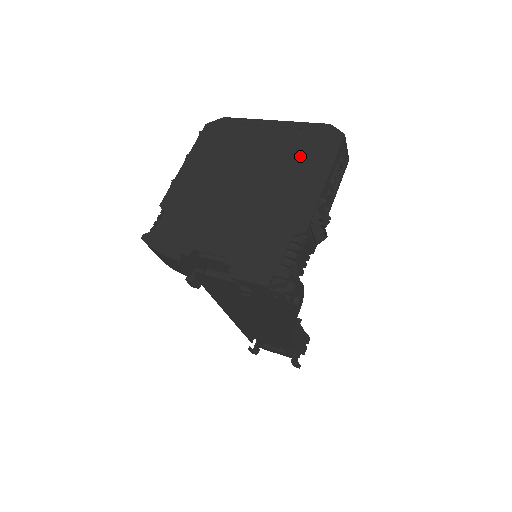
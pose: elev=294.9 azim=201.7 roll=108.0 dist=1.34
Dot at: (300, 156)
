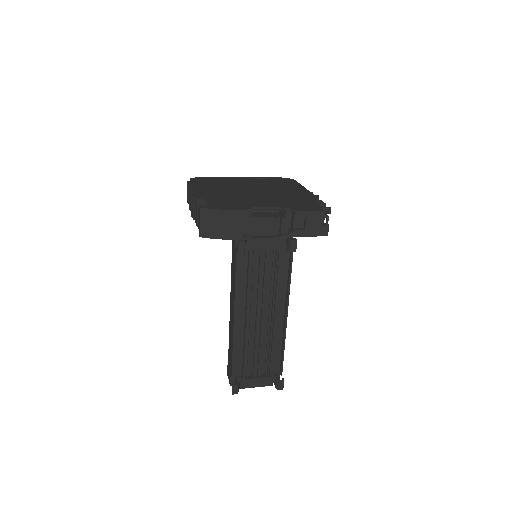
Dot at: (277, 183)
